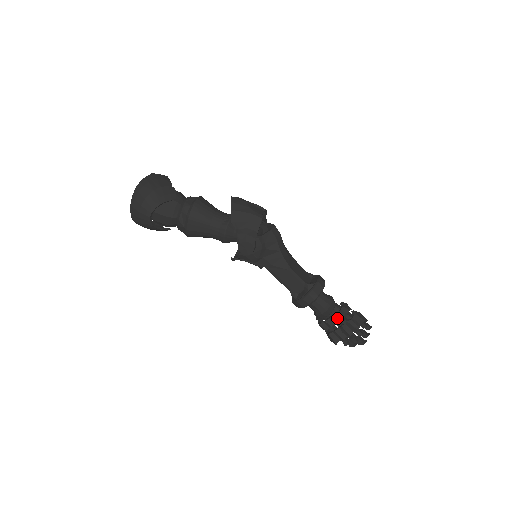
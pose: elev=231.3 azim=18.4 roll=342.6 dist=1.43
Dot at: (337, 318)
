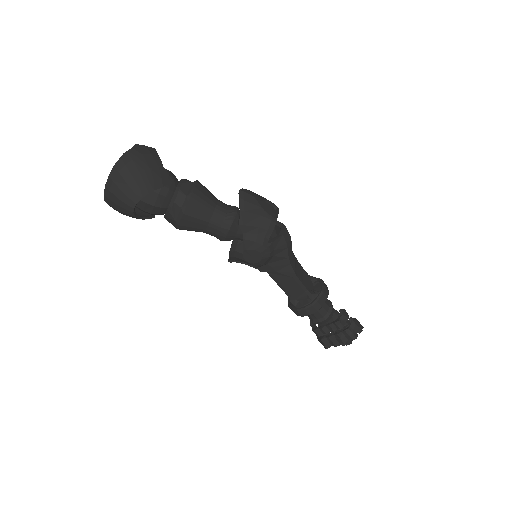
Dot at: (335, 327)
